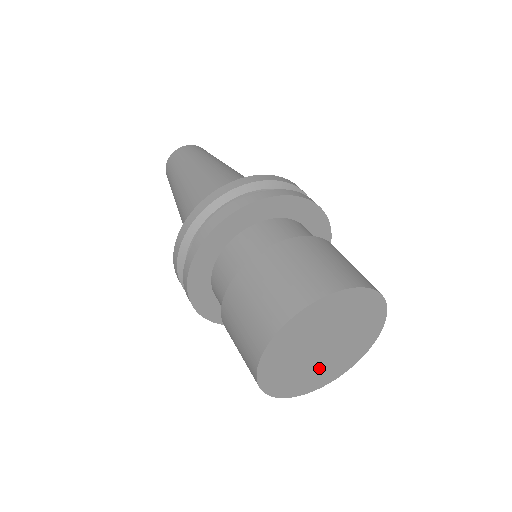
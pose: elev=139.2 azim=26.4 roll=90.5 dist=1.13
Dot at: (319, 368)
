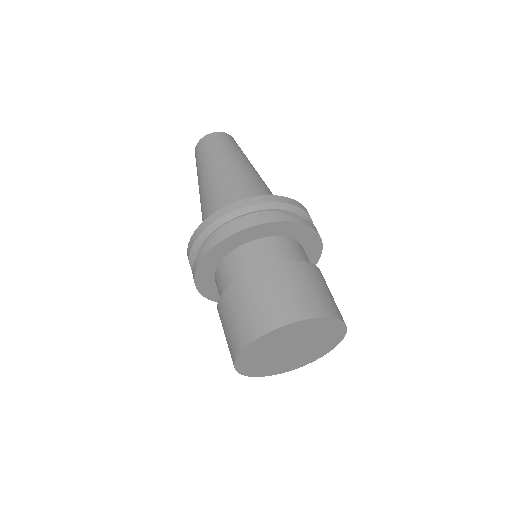
Dot at: (271, 362)
